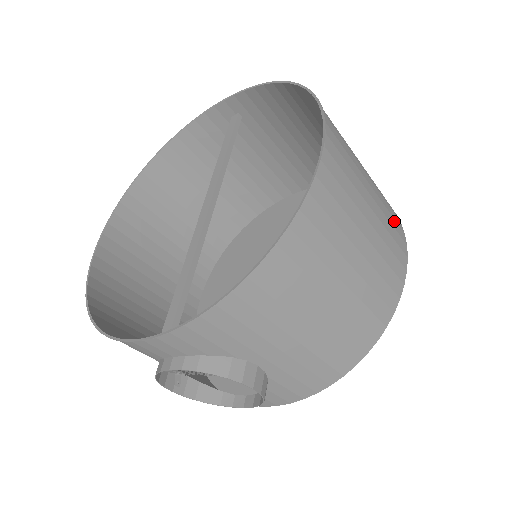
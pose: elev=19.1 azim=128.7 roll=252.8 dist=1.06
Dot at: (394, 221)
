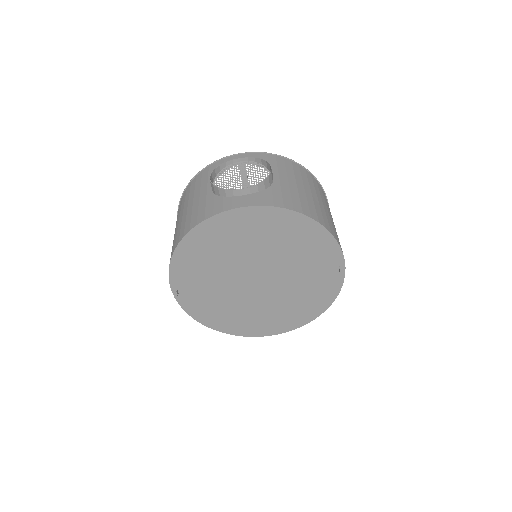
Dot at: occluded
